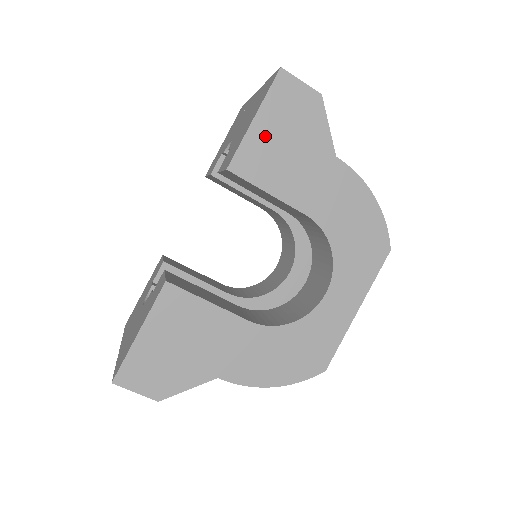
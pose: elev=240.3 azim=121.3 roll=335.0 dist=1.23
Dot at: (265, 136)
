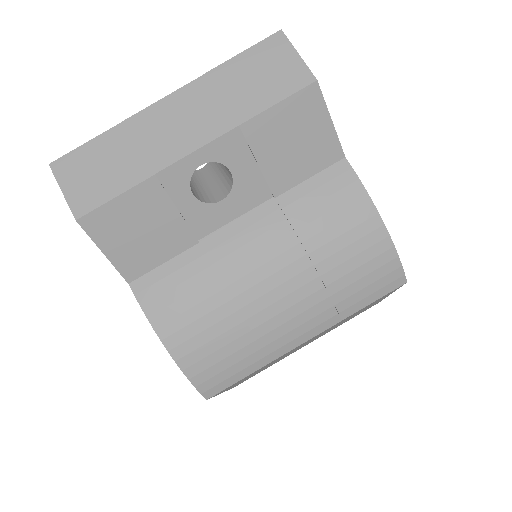
Dot at: occluded
